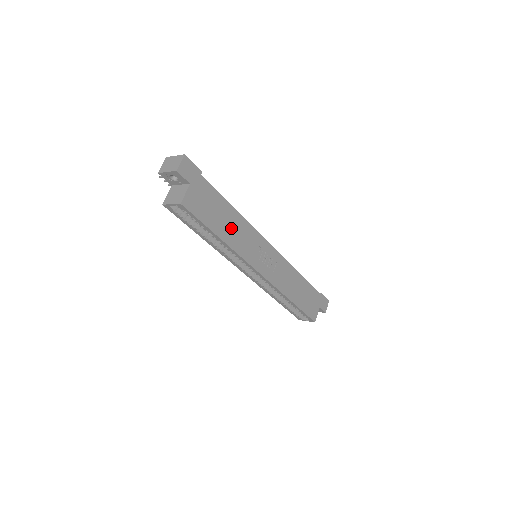
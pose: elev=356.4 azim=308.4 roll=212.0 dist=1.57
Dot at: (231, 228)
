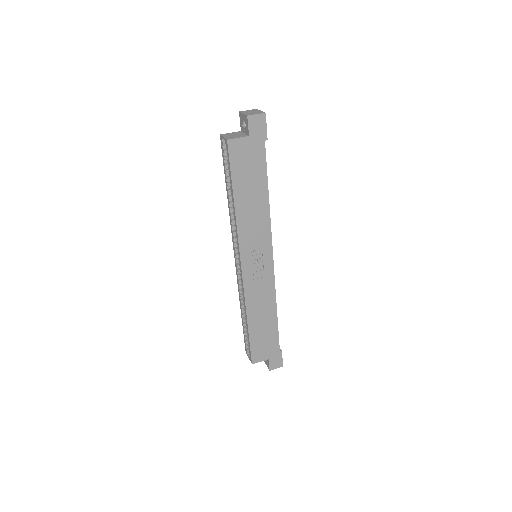
Dot at: (251, 205)
